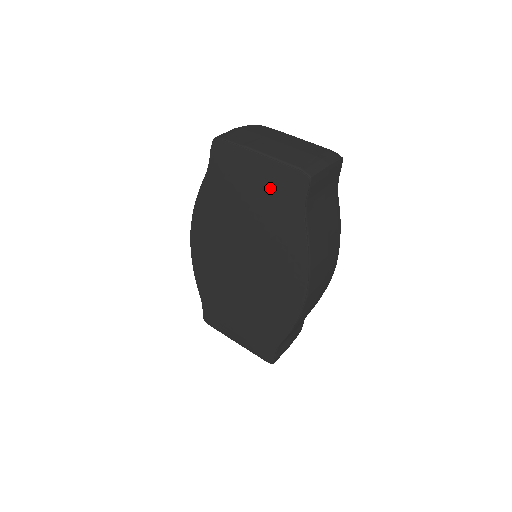
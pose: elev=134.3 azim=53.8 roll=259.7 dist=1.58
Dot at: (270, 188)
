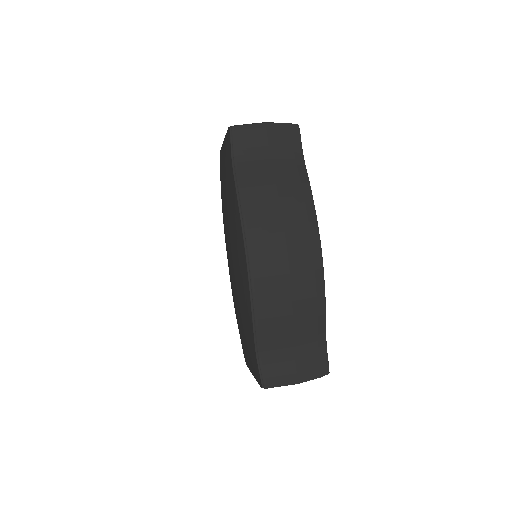
Dot at: (226, 160)
